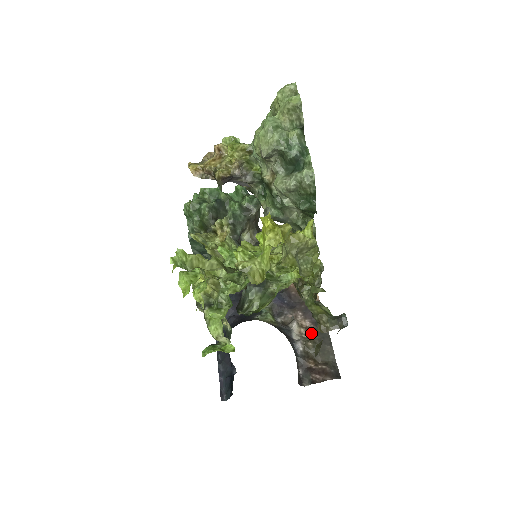
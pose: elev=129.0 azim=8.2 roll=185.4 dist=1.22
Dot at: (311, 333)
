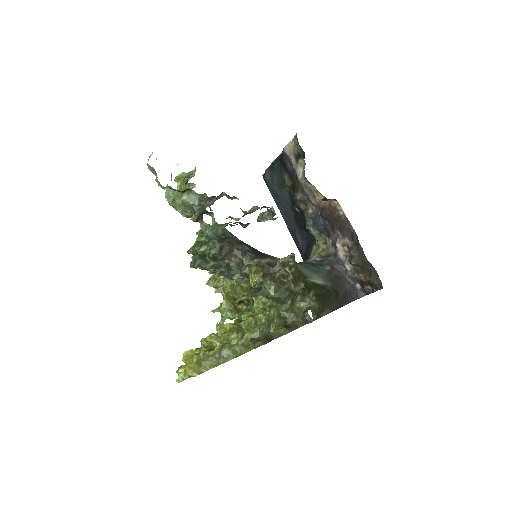
Dot at: (350, 253)
